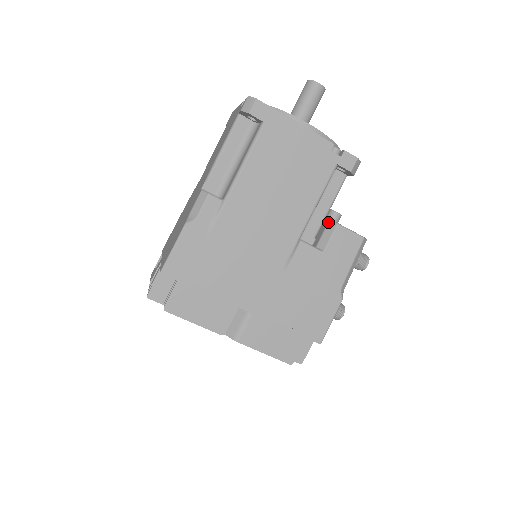
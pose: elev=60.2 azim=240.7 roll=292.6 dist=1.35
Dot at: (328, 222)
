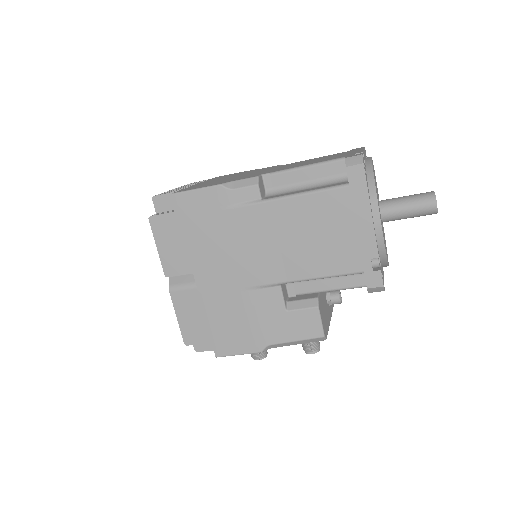
Dot at: (315, 297)
